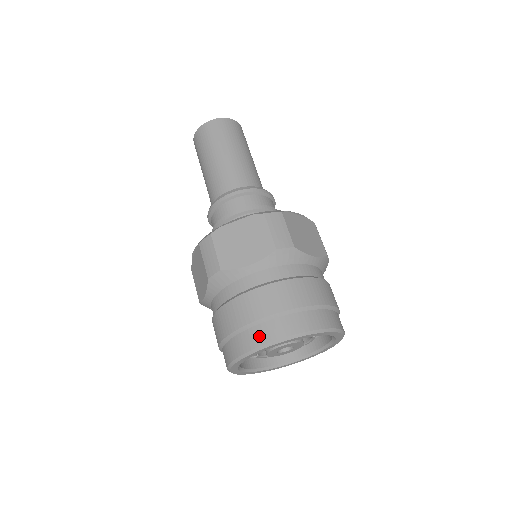
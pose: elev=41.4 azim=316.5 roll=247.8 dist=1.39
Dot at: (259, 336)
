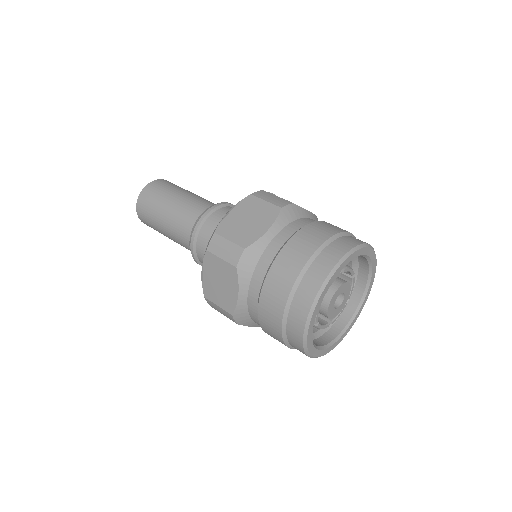
Dot at: (295, 335)
